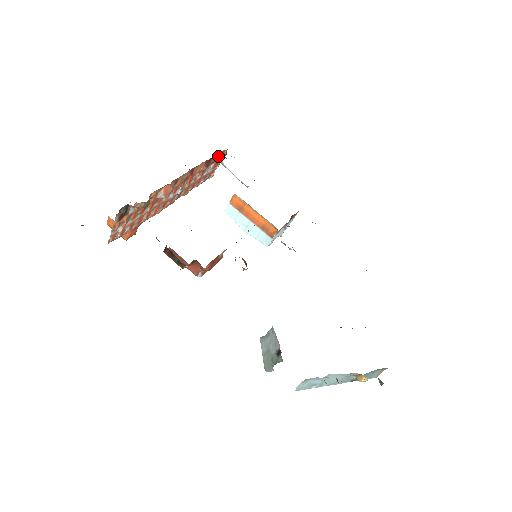
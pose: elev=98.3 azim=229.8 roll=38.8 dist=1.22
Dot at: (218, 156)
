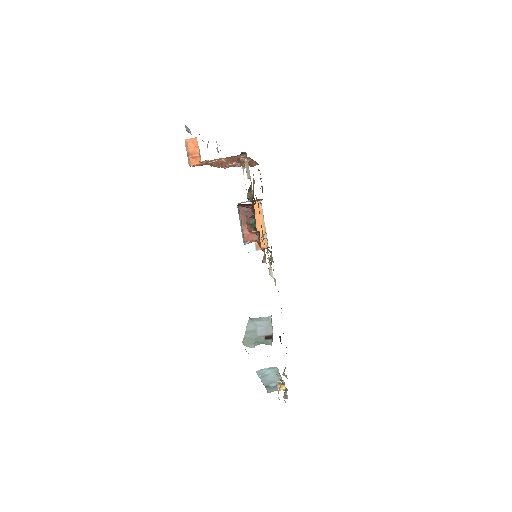
Dot at: (252, 163)
